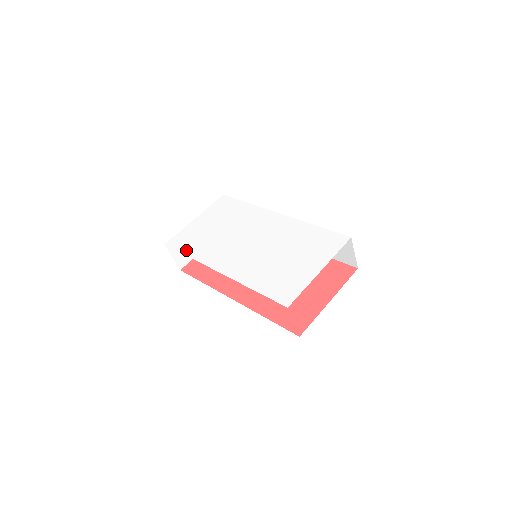
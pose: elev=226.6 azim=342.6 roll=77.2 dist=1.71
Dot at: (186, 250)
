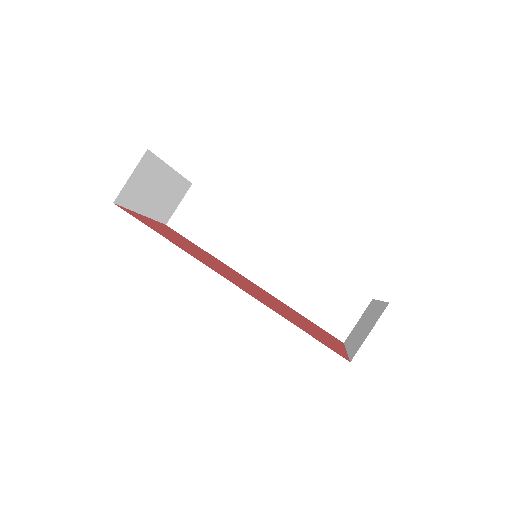
Dot at: occluded
